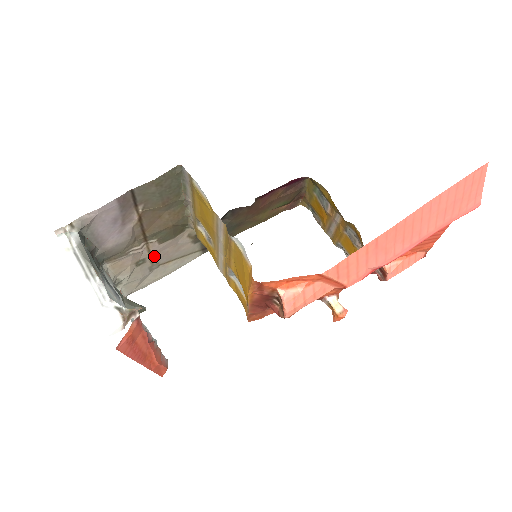
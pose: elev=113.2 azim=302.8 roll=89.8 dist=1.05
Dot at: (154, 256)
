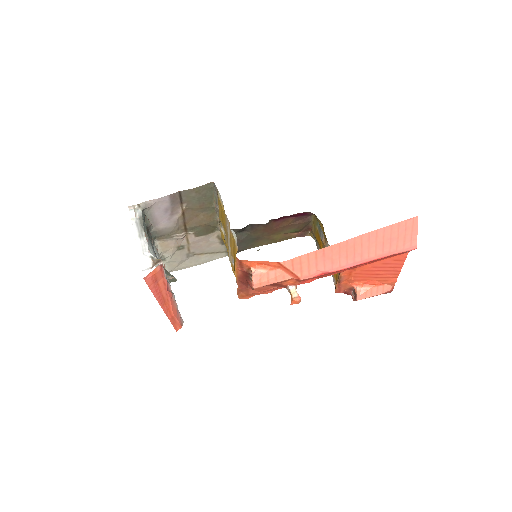
Dot at: (191, 246)
